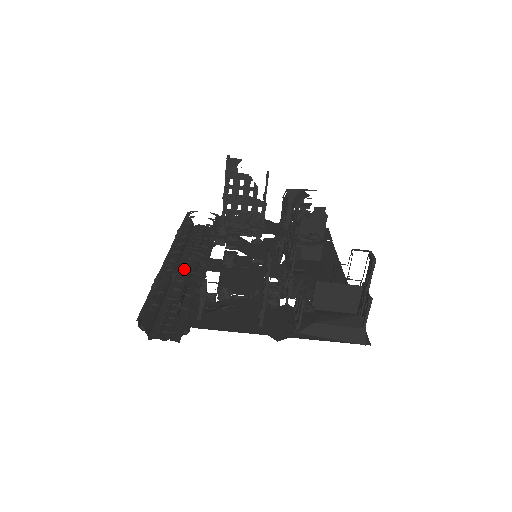
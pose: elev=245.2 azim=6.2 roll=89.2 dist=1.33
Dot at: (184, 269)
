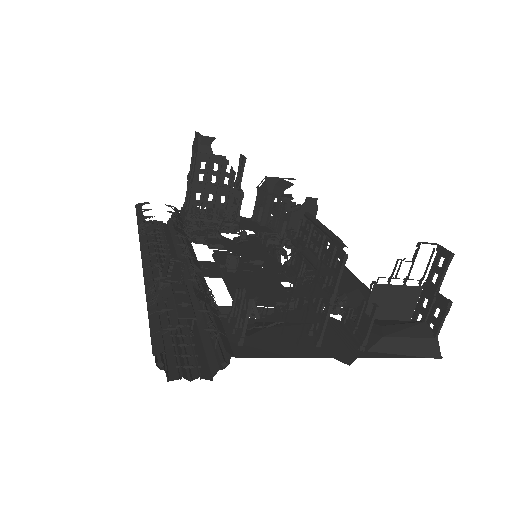
Dot at: (173, 276)
